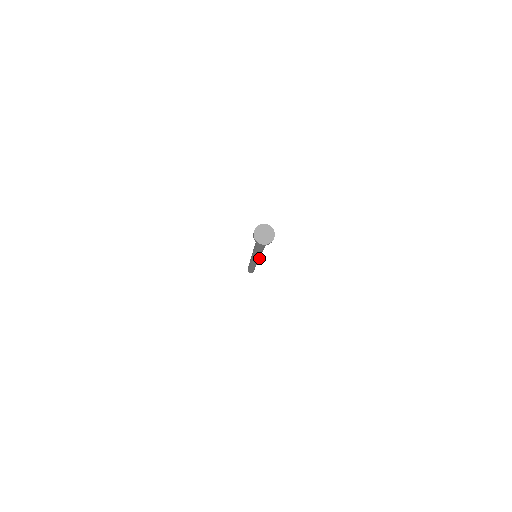
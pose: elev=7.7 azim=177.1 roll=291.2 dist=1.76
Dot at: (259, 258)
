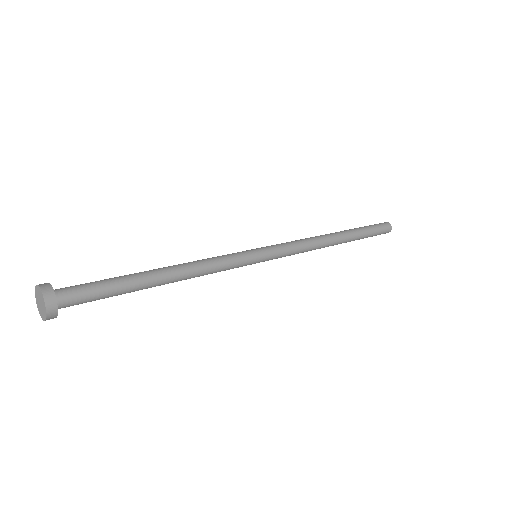
Dot at: (255, 262)
